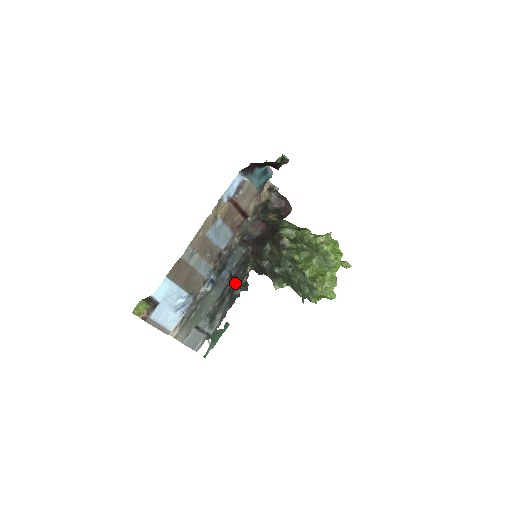
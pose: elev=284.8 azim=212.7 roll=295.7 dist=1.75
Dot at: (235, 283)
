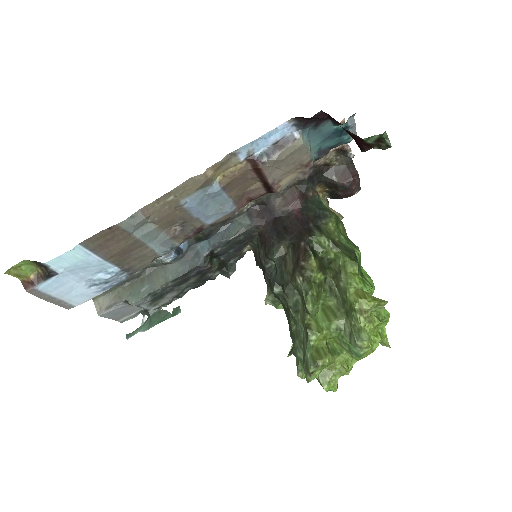
Dot at: (215, 263)
